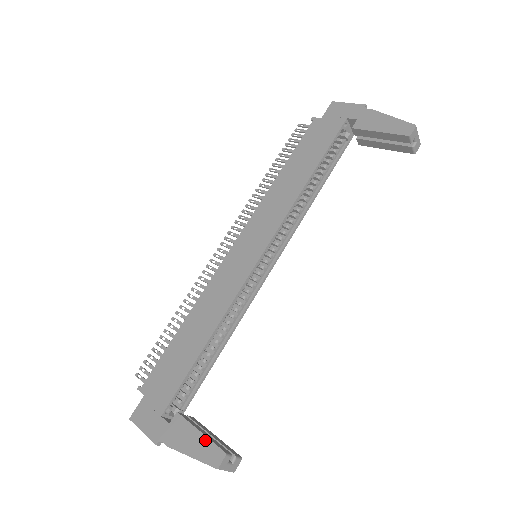
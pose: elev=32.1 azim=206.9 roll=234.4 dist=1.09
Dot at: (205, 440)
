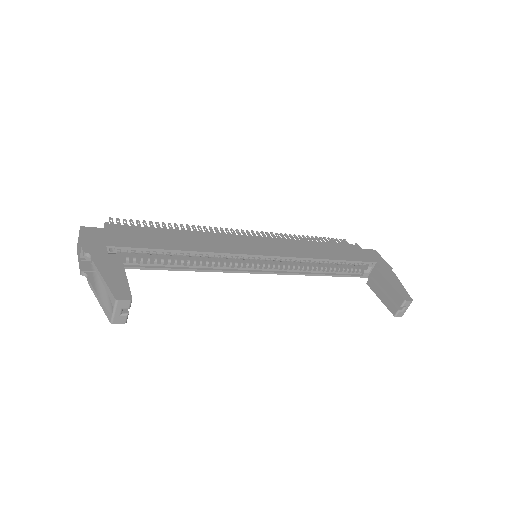
Dot at: (125, 282)
